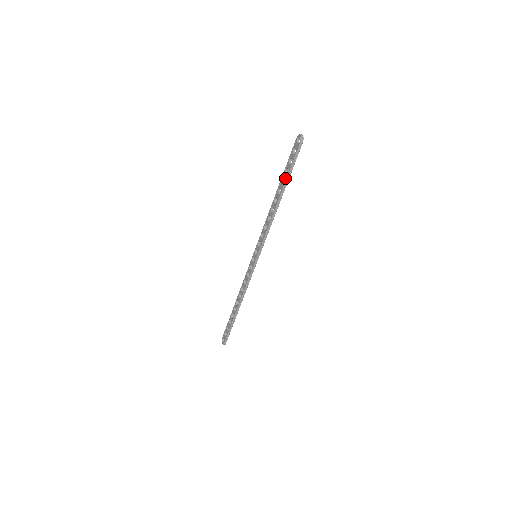
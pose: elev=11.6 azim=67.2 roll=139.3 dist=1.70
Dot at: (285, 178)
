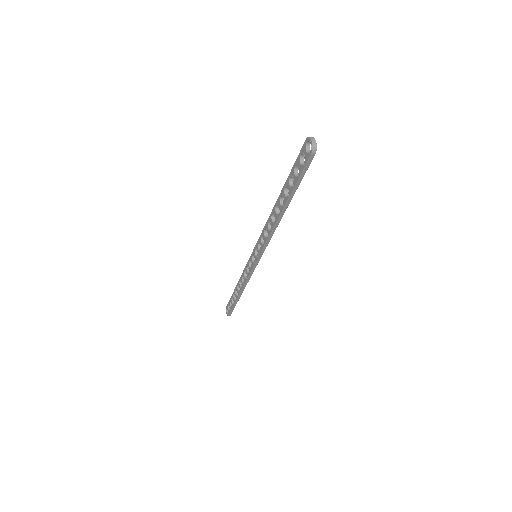
Dot at: (289, 191)
